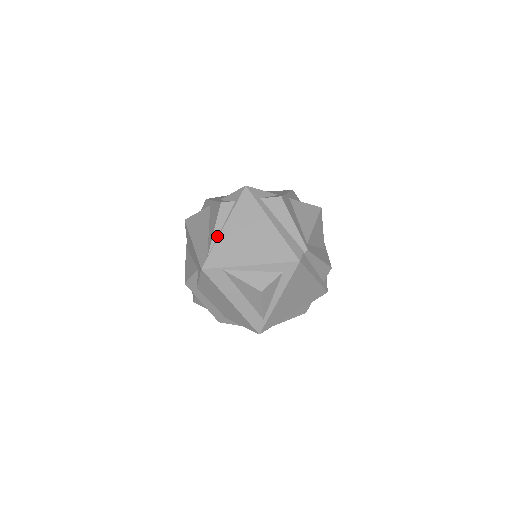
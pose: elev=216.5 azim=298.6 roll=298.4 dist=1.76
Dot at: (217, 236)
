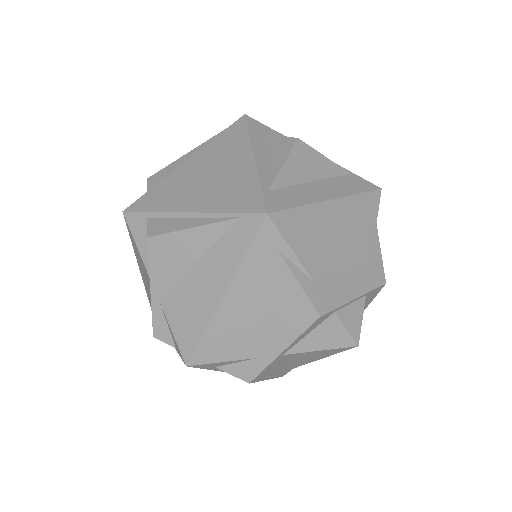
Dot at: occluded
